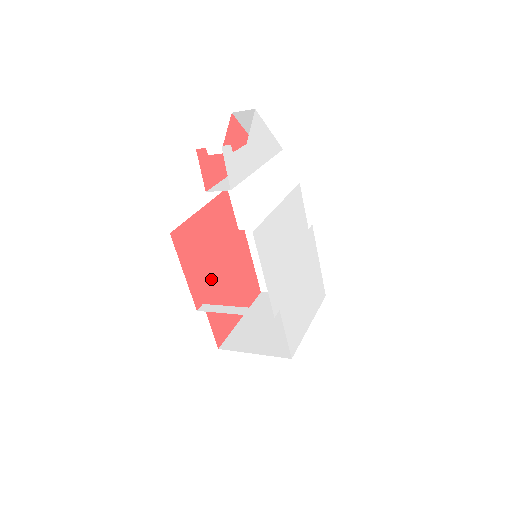
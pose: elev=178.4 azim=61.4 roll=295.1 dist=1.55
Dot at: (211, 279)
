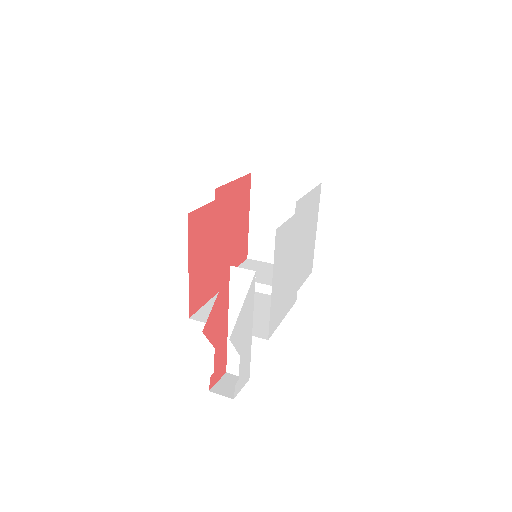
Dot at: (222, 260)
